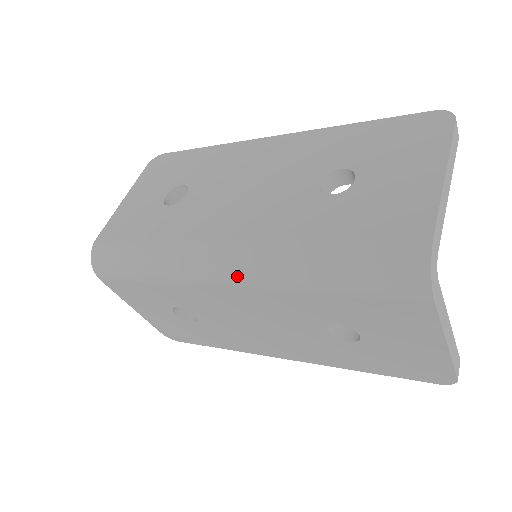
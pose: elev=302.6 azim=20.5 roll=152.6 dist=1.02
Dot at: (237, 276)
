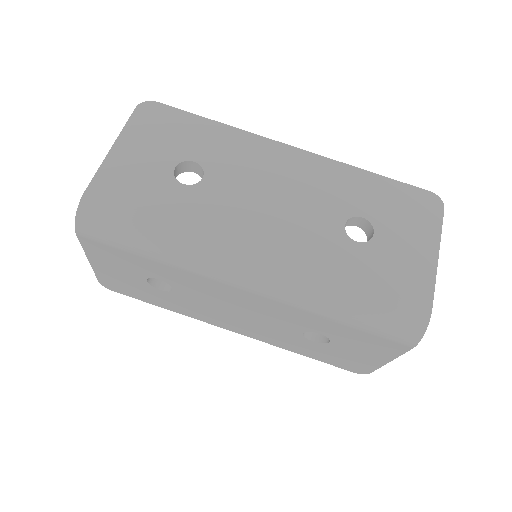
Dot at: (265, 288)
